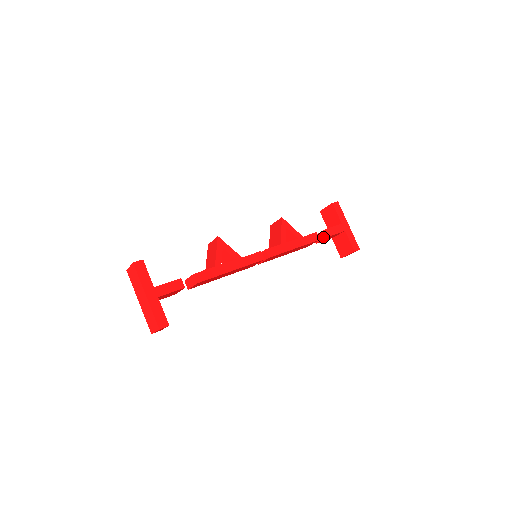
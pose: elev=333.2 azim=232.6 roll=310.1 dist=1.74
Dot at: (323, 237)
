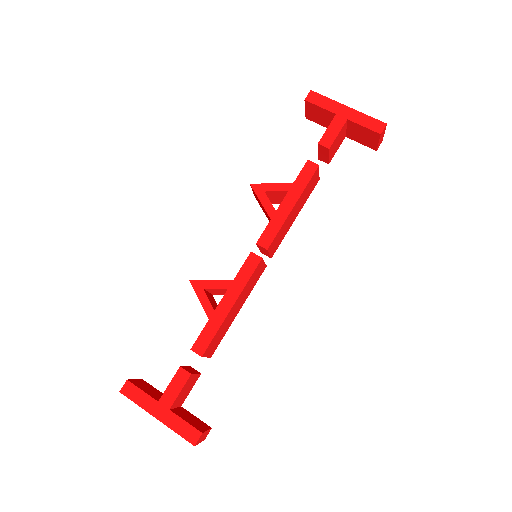
Dot at: (325, 153)
